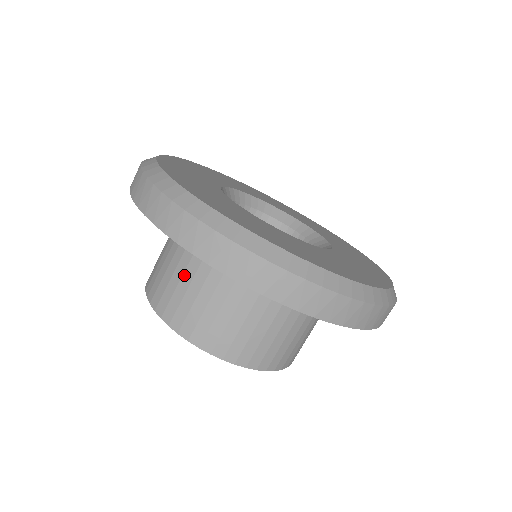
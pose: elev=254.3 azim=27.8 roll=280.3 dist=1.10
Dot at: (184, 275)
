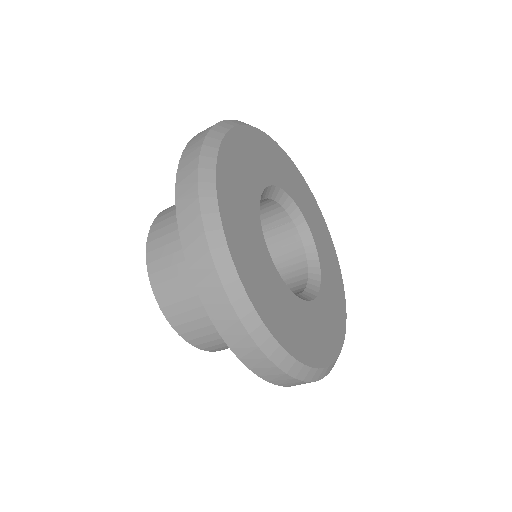
Dot at: (198, 297)
